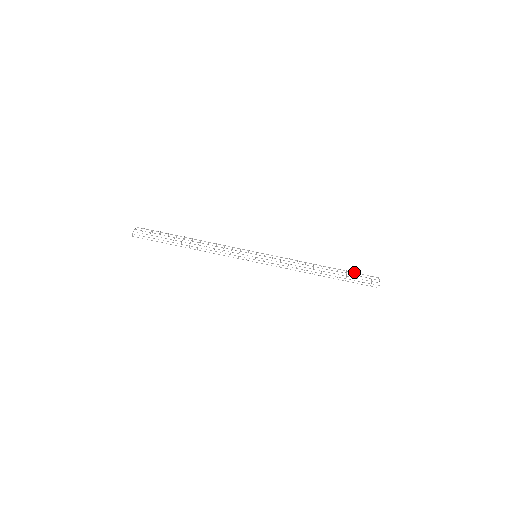
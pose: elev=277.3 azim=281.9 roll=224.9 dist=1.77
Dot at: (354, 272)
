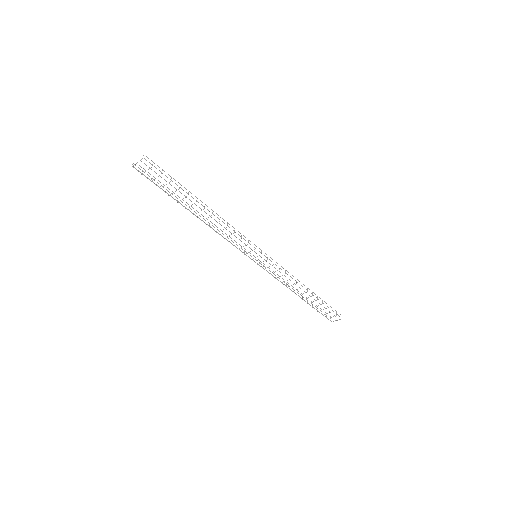
Dot at: occluded
